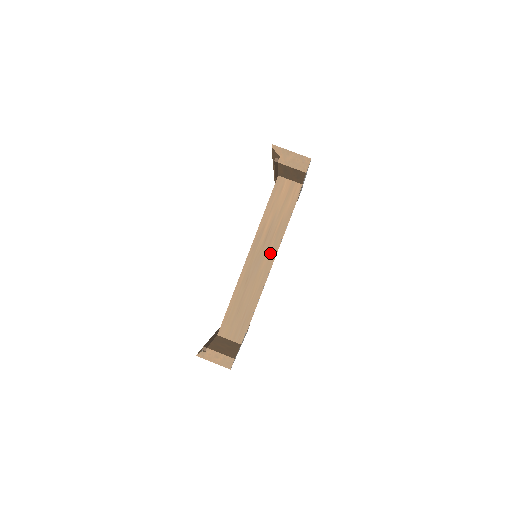
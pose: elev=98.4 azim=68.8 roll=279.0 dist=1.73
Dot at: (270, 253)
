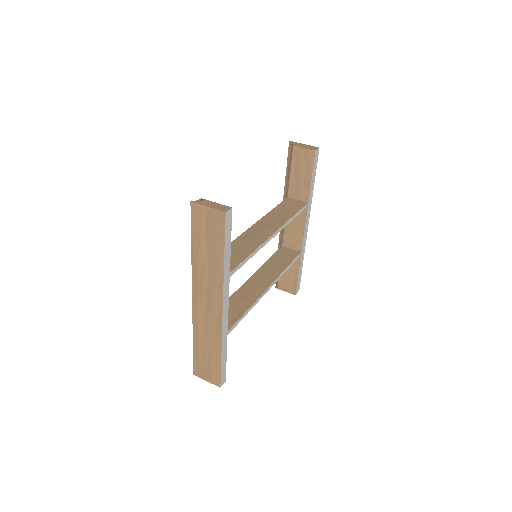
Dot at: (274, 227)
